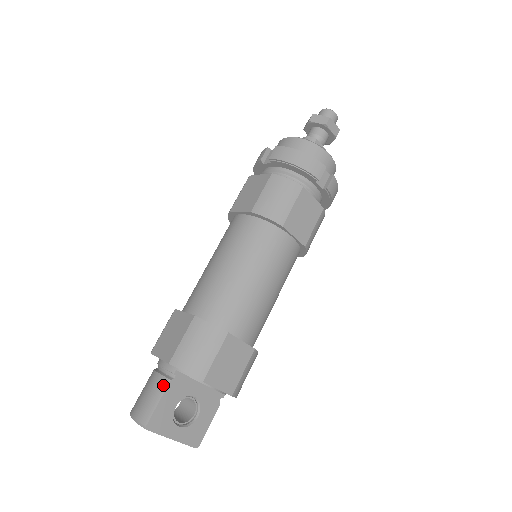
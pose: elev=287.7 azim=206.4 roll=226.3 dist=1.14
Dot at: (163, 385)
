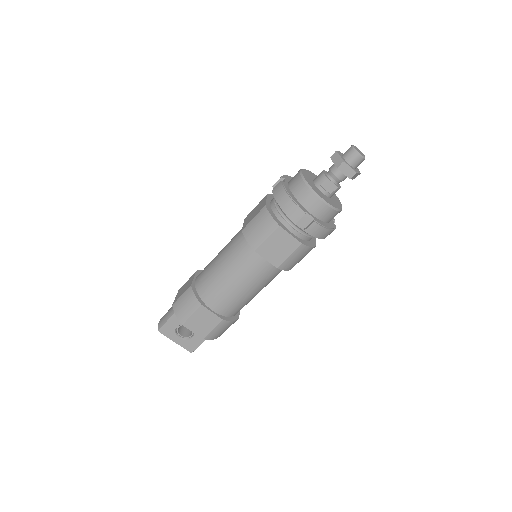
Dot at: (171, 314)
